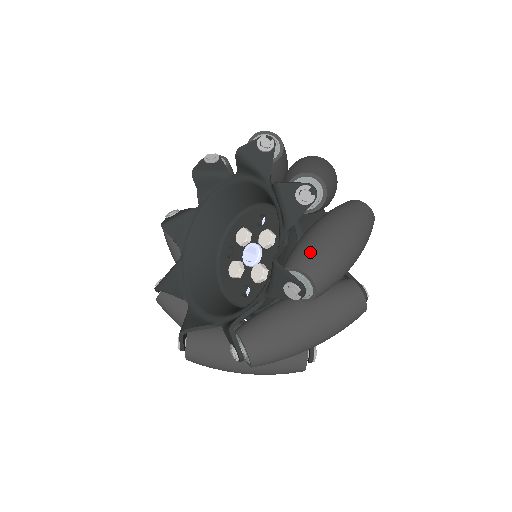
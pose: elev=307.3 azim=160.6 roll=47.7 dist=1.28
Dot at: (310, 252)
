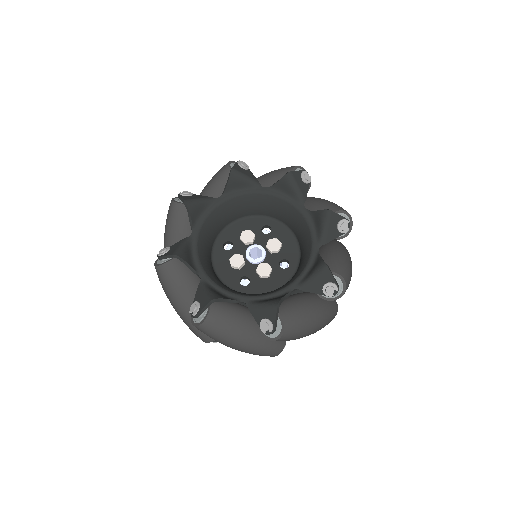
Dot at: (343, 266)
